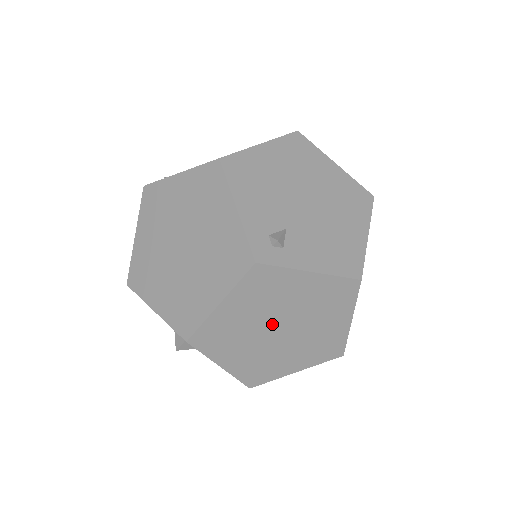
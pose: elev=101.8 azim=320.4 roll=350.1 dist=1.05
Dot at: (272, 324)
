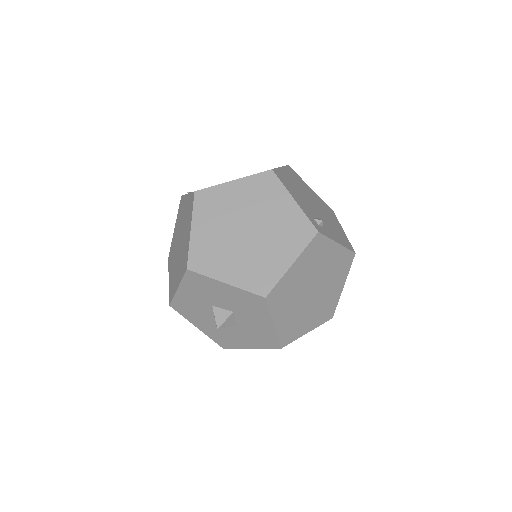
Dot at: (310, 285)
